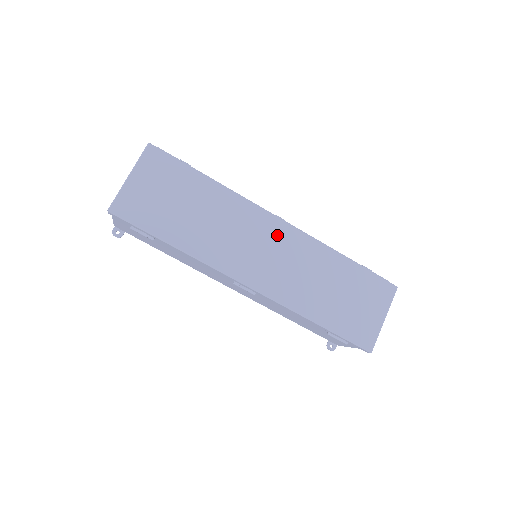
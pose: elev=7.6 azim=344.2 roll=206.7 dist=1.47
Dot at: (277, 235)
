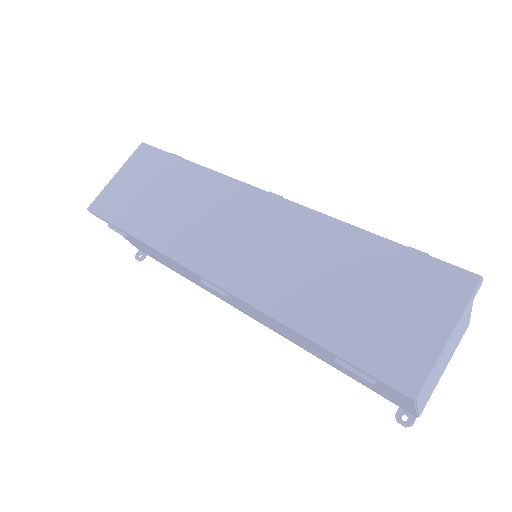
Dot at: (262, 212)
